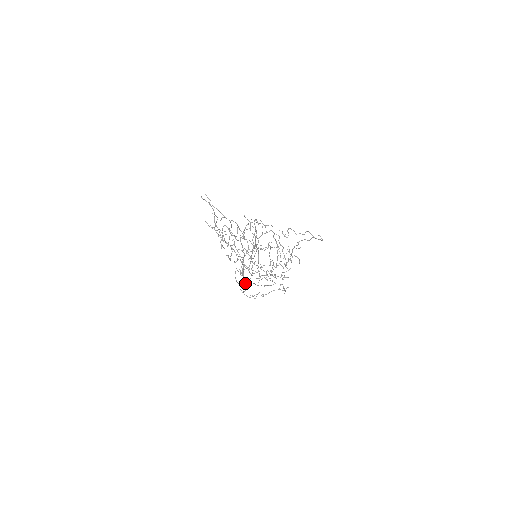
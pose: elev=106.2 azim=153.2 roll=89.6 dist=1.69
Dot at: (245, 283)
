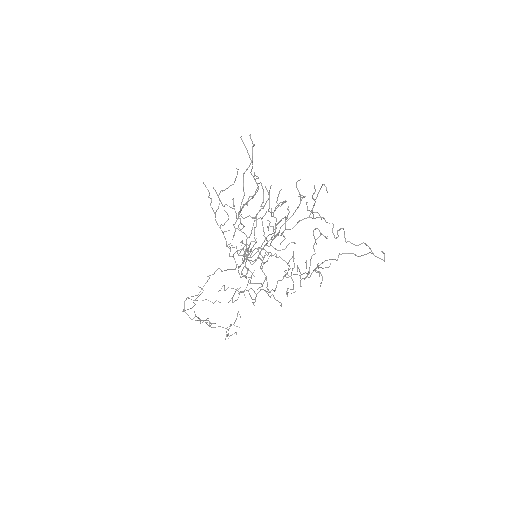
Dot at: occluded
